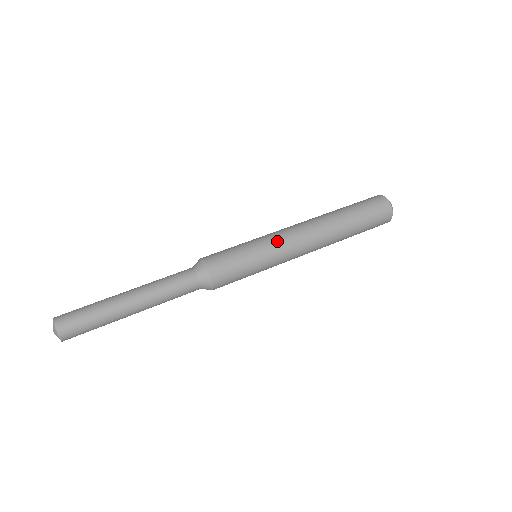
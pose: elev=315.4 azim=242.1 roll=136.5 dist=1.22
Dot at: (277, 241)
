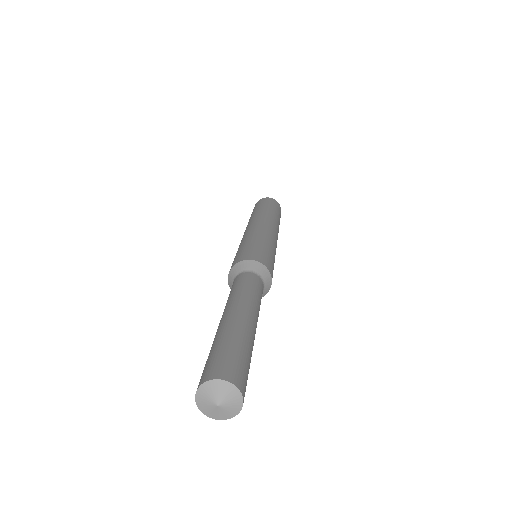
Dot at: (247, 234)
